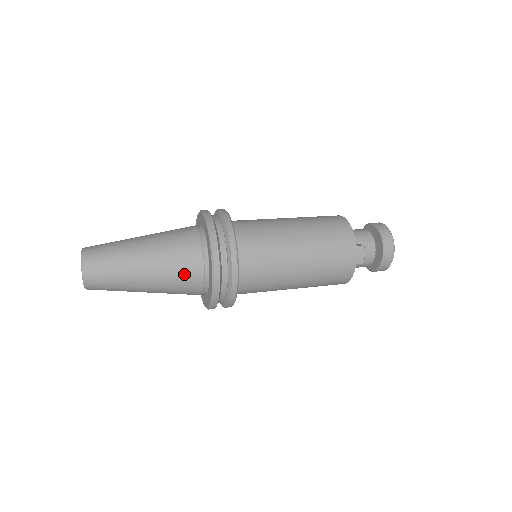
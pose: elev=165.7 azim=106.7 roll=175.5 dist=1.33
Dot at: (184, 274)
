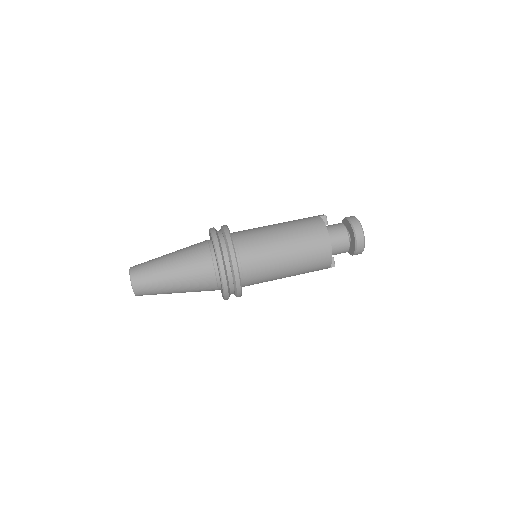
Dot at: occluded
